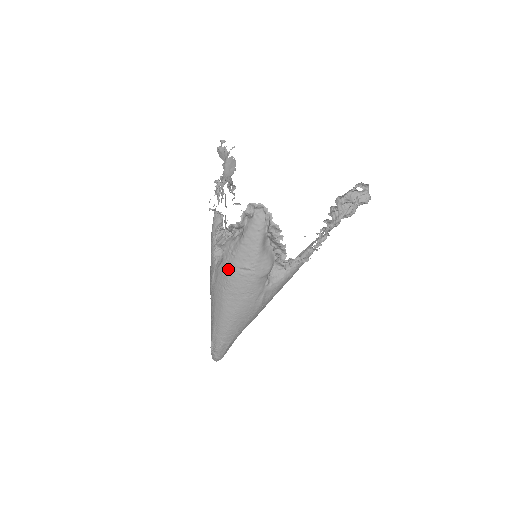
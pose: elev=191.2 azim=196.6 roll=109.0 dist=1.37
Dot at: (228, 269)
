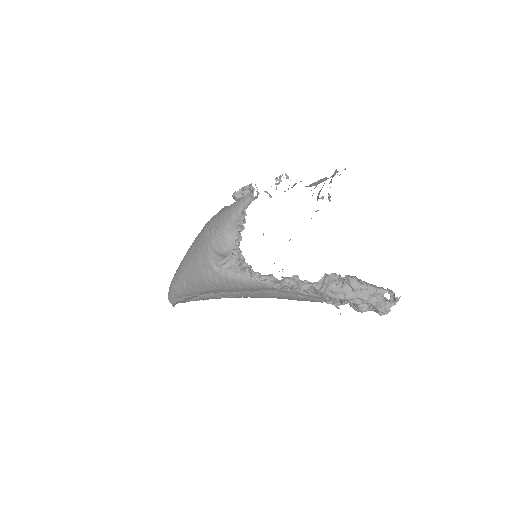
Dot at: (207, 224)
